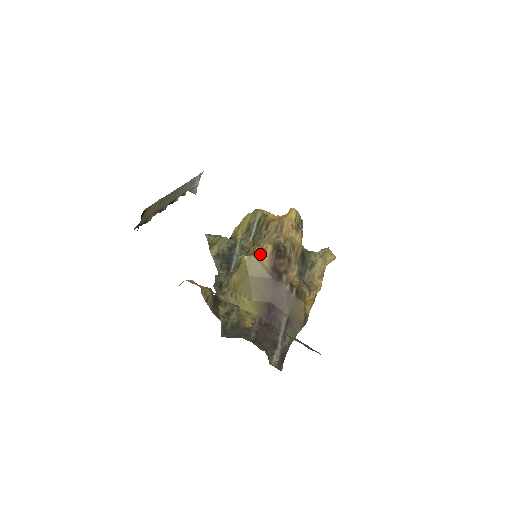
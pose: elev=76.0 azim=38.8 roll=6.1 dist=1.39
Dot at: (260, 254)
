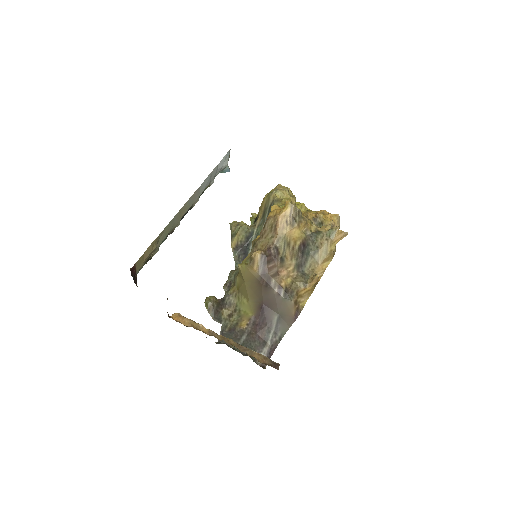
Dot at: (249, 263)
